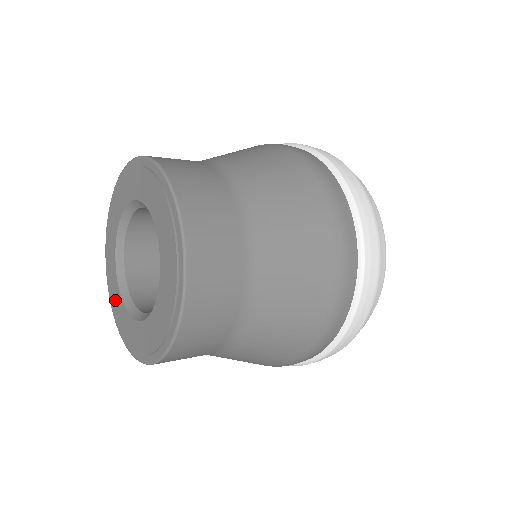
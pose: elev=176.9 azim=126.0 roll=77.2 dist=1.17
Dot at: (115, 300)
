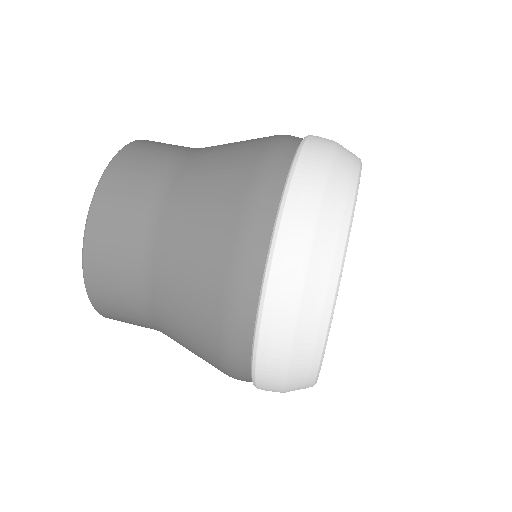
Dot at: occluded
